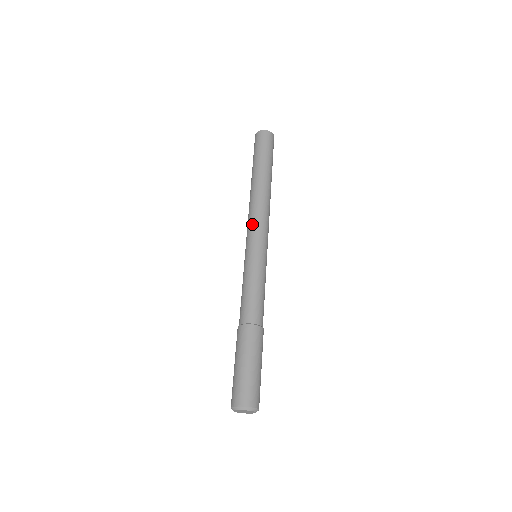
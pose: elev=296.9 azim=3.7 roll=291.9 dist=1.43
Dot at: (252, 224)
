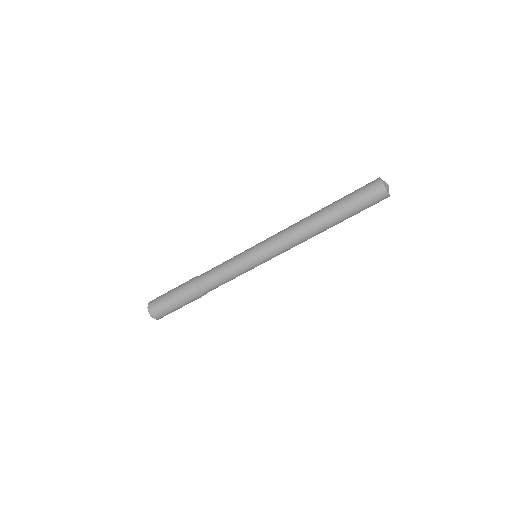
Dot at: (278, 245)
